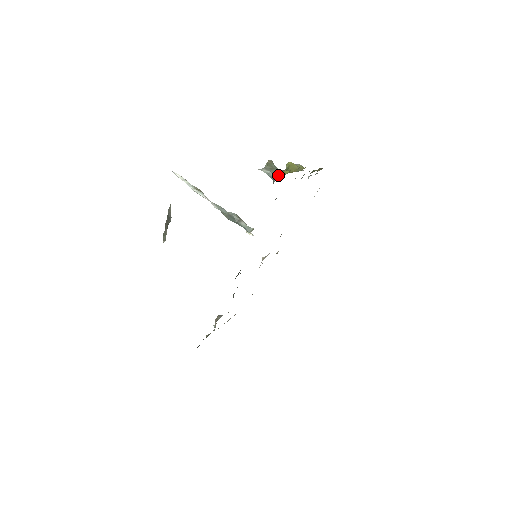
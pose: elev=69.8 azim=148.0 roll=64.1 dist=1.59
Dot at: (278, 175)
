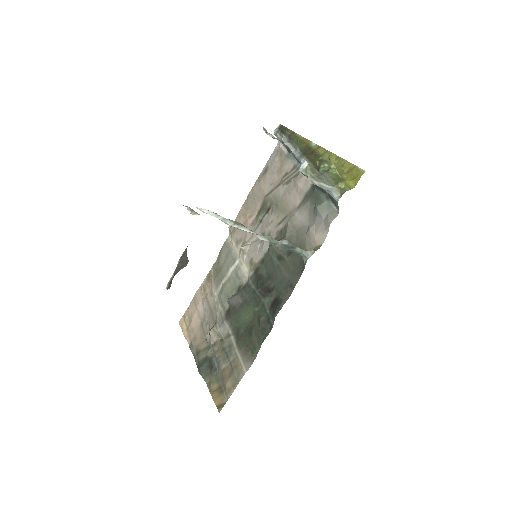
Dot at: (338, 188)
